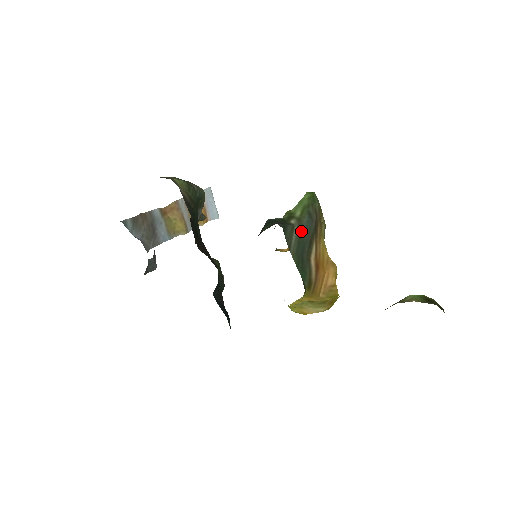
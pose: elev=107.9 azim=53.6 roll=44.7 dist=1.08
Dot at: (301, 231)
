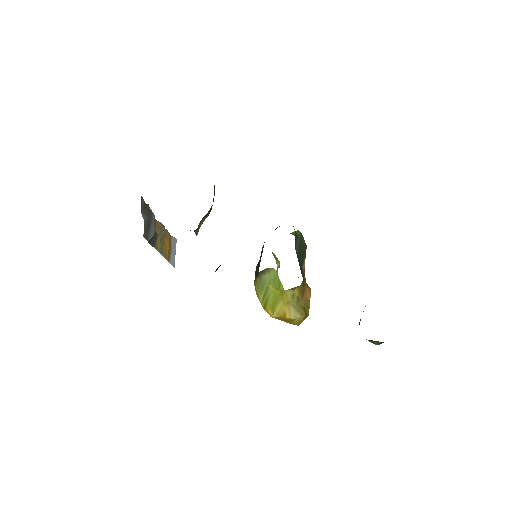
Dot at: (301, 244)
